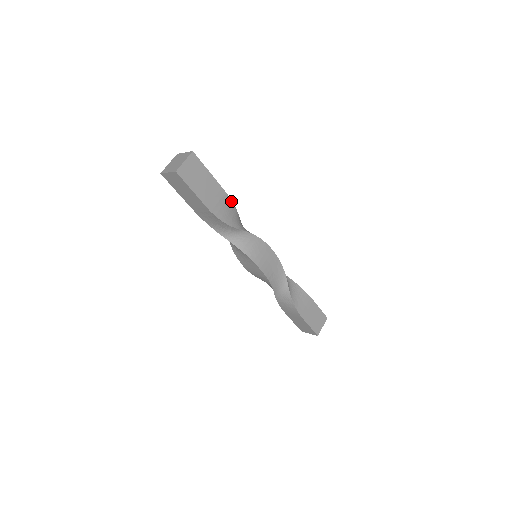
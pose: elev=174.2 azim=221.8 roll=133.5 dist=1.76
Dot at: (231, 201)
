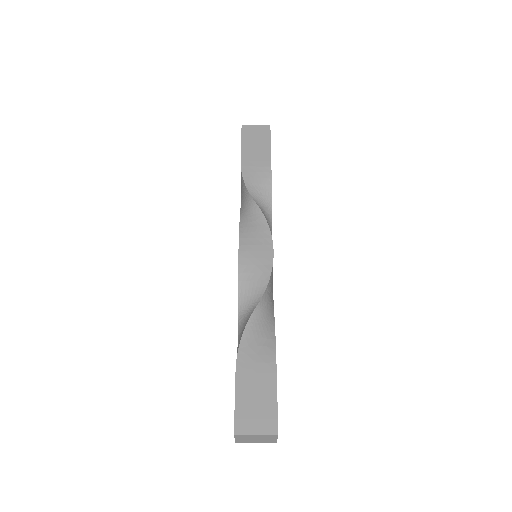
Dot at: occluded
